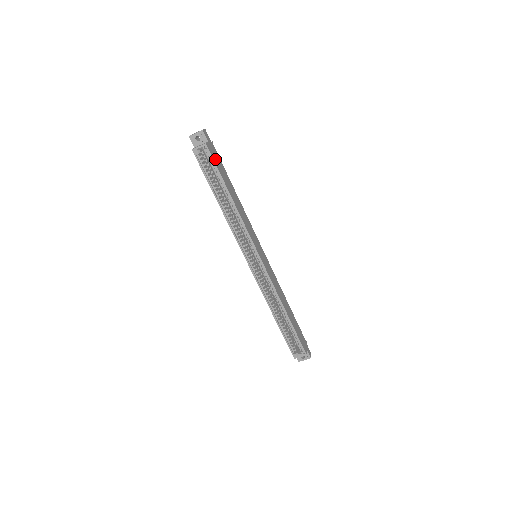
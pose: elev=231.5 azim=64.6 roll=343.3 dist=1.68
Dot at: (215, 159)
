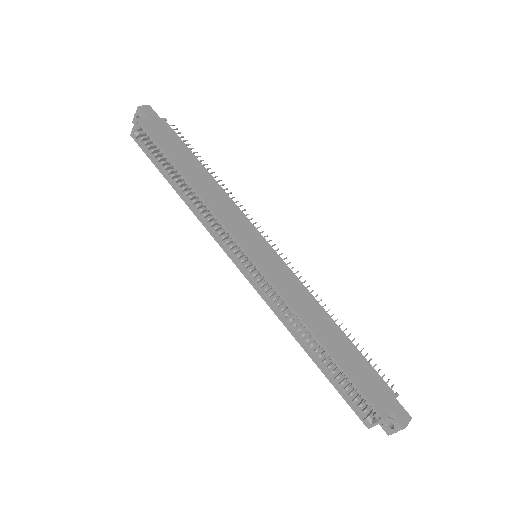
Dot at: (158, 135)
